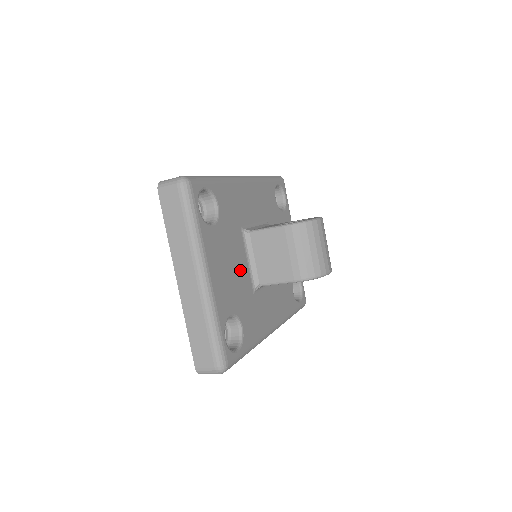
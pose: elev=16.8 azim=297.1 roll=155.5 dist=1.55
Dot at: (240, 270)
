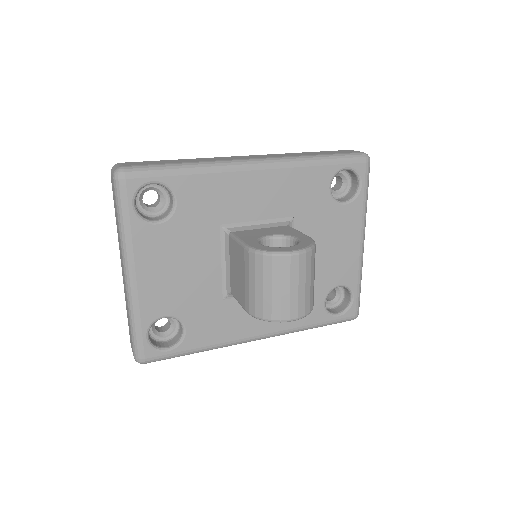
Dot at: (202, 272)
